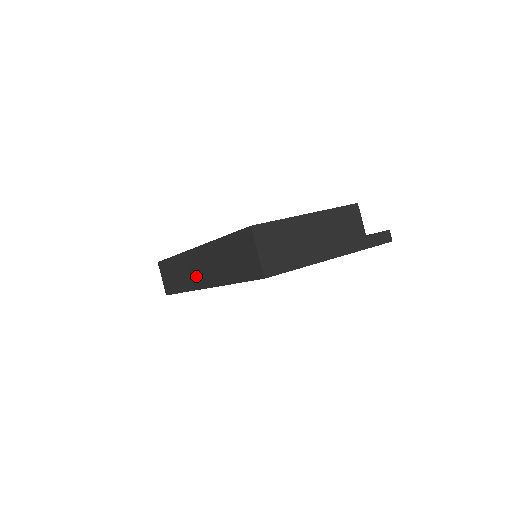
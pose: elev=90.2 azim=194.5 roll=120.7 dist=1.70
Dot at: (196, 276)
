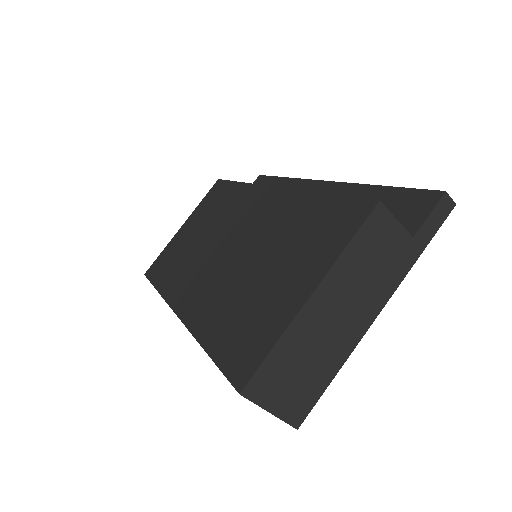
Dot at: occluded
